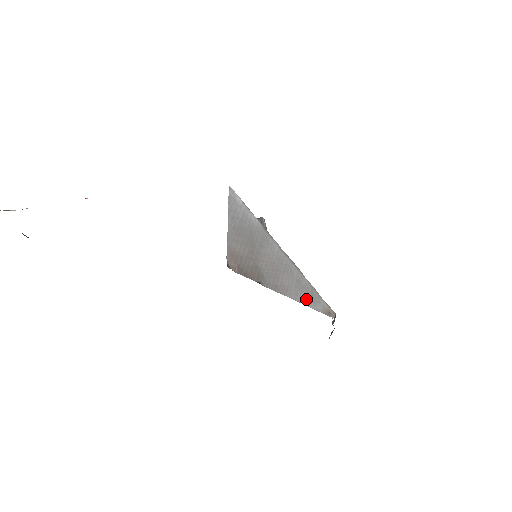
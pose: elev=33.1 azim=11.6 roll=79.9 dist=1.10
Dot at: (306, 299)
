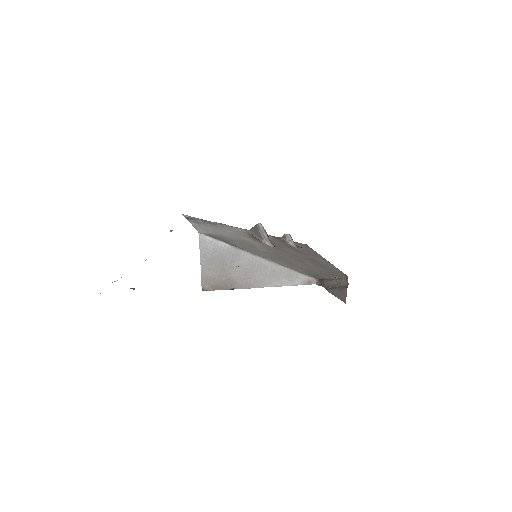
Dot at: (282, 281)
